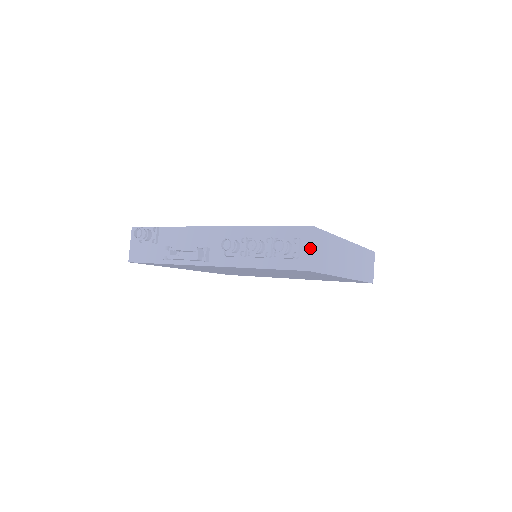
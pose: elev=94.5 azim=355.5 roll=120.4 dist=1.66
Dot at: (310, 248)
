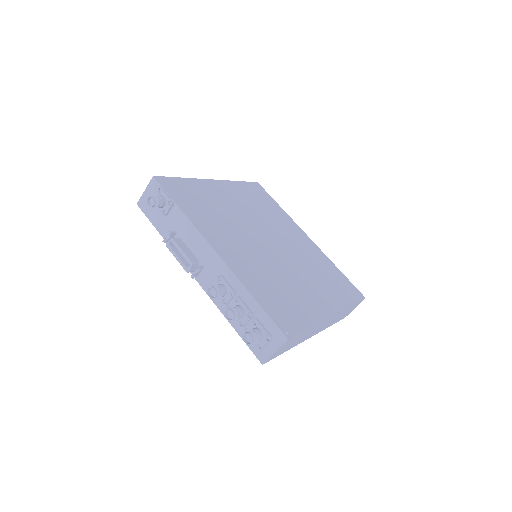
Dot at: (274, 352)
